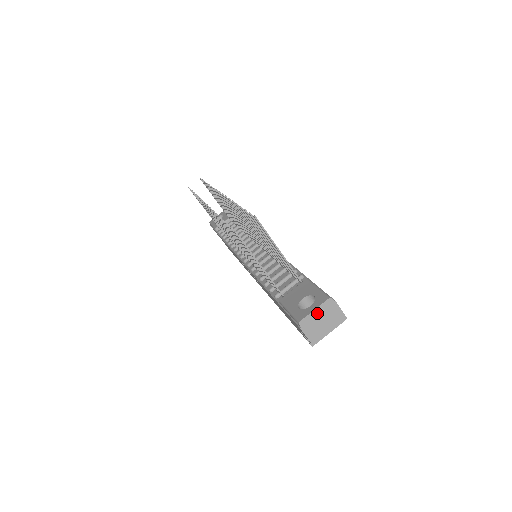
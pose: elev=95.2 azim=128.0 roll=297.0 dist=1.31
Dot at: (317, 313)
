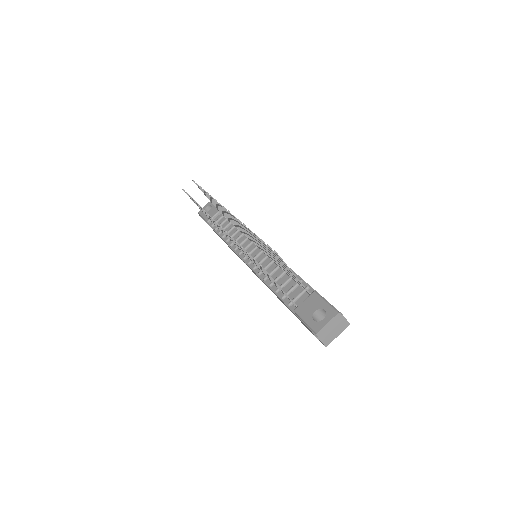
Dot at: (329, 325)
